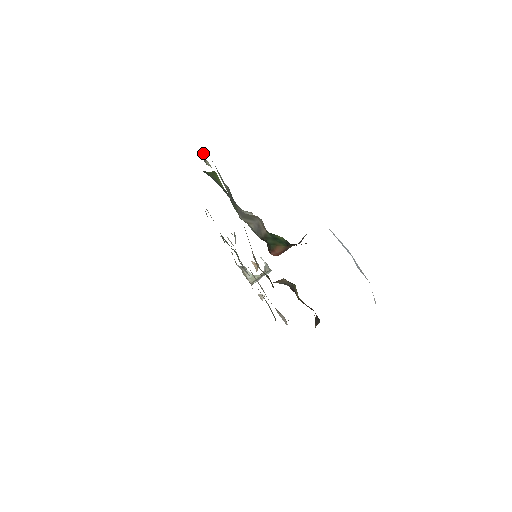
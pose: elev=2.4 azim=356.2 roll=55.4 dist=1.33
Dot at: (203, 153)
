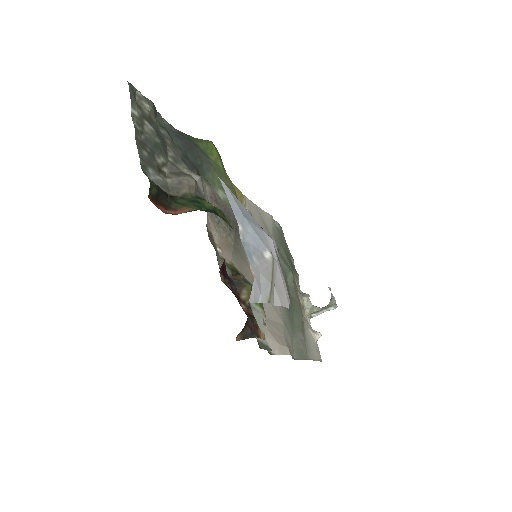
Dot at: (136, 91)
